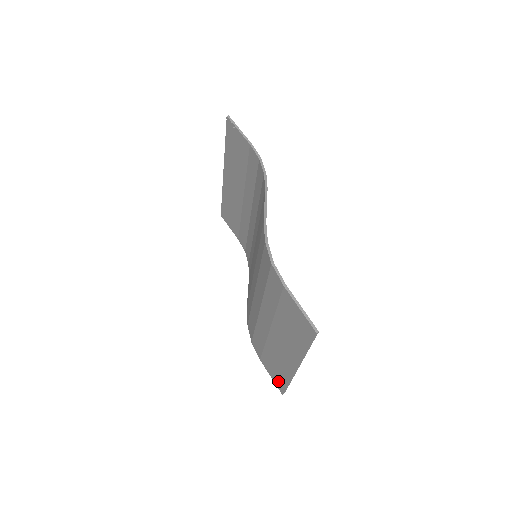
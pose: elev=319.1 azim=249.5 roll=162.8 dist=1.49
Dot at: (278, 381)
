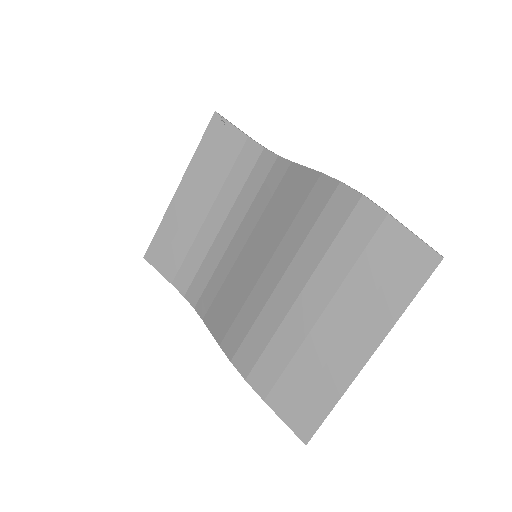
Dot at: (304, 418)
